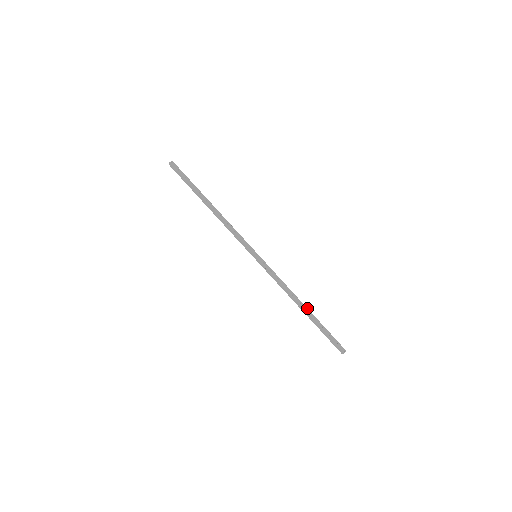
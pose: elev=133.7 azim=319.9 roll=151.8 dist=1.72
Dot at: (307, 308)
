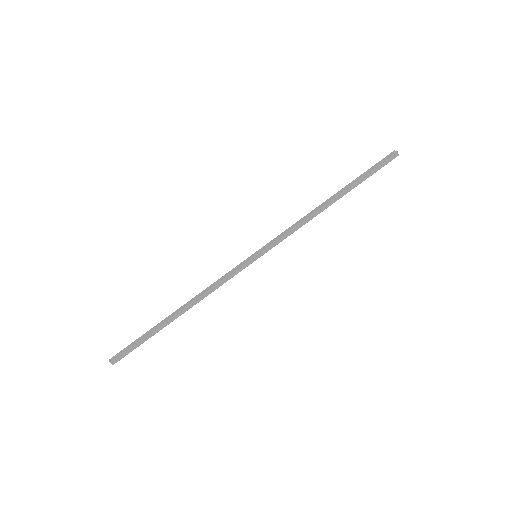
Dot at: (333, 195)
